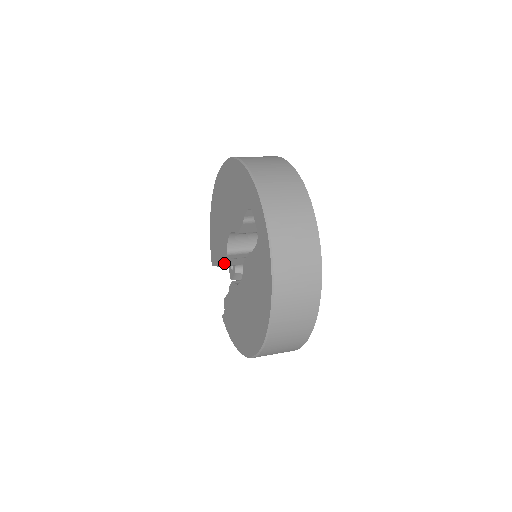
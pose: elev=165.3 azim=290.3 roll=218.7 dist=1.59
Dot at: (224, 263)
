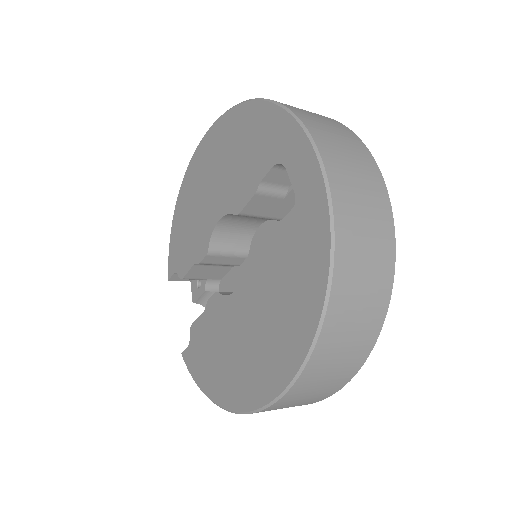
Dot at: (193, 272)
